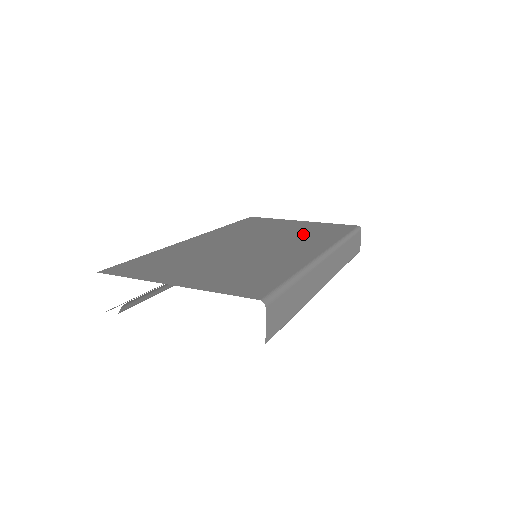
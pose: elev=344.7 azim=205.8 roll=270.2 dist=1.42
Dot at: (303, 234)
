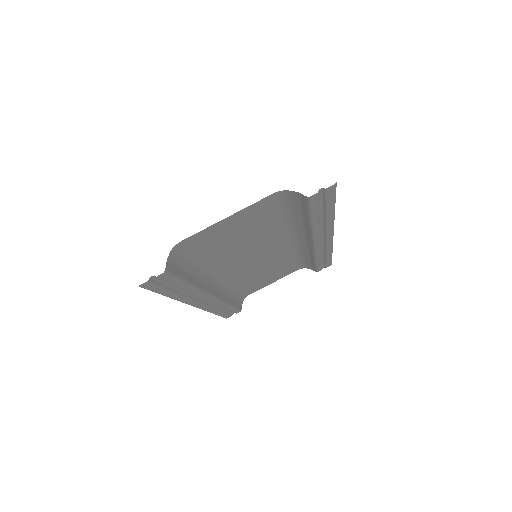
Dot at: occluded
